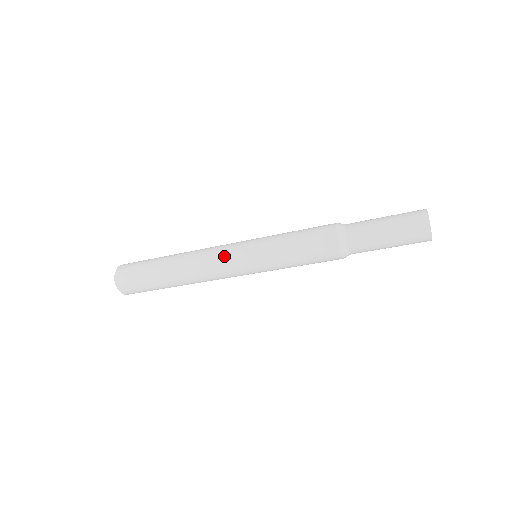
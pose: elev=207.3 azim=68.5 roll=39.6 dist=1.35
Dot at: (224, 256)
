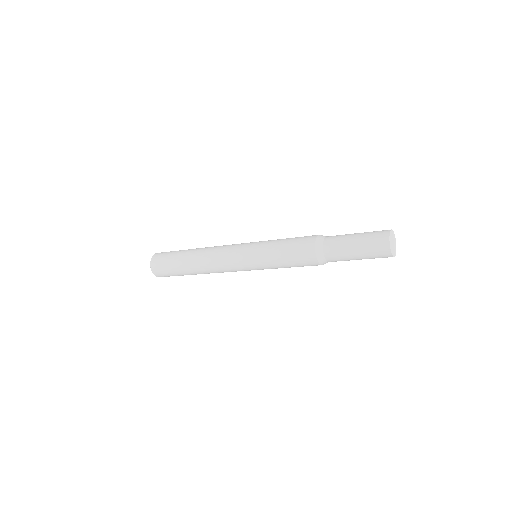
Dot at: (230, 253)
